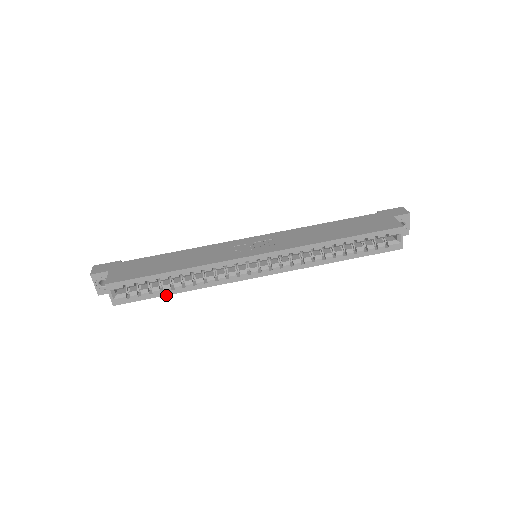
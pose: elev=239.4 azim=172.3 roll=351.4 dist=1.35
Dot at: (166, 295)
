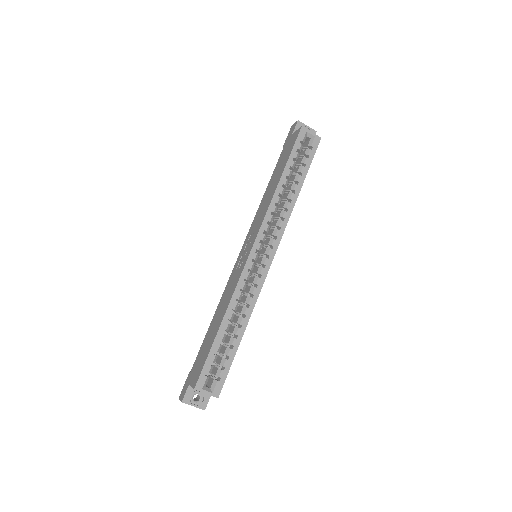
Dot at: occluded
